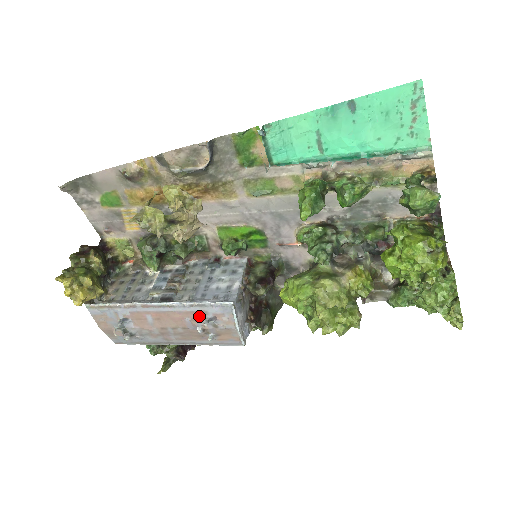
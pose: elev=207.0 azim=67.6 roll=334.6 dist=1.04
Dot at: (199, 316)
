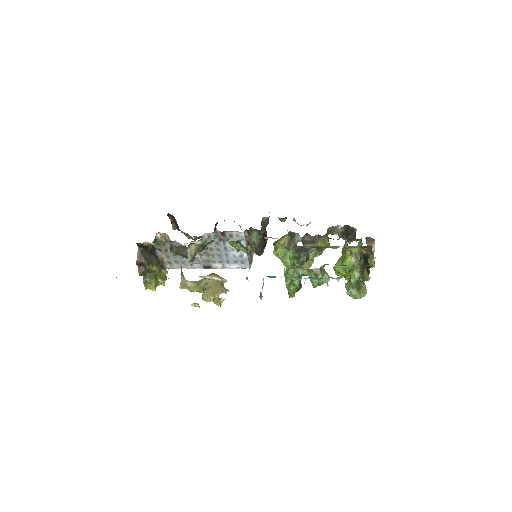
Dot at: occluded
